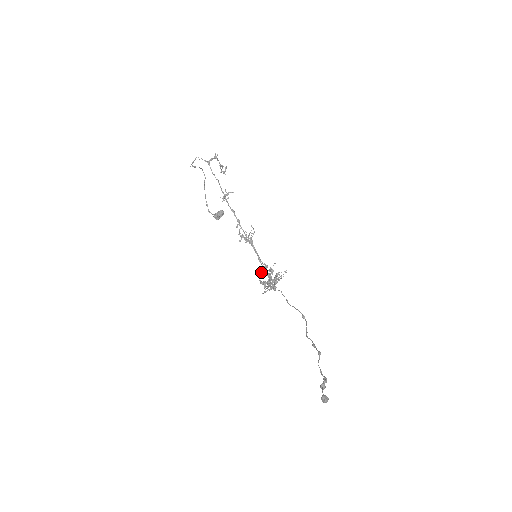
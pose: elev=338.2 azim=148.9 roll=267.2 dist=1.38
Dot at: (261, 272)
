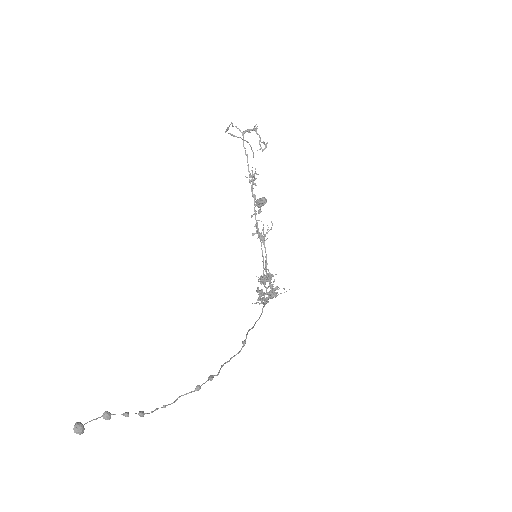
Dot at: (260, 278)
